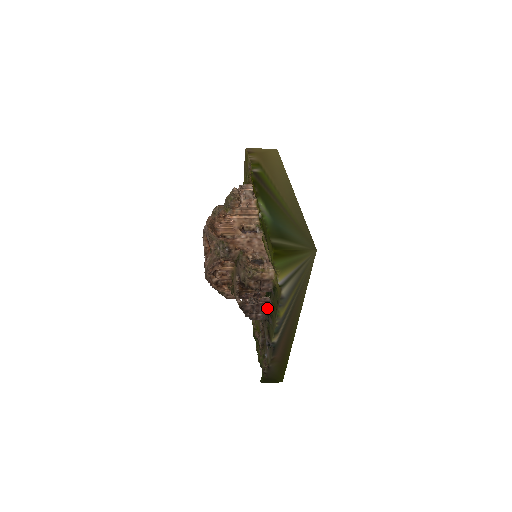
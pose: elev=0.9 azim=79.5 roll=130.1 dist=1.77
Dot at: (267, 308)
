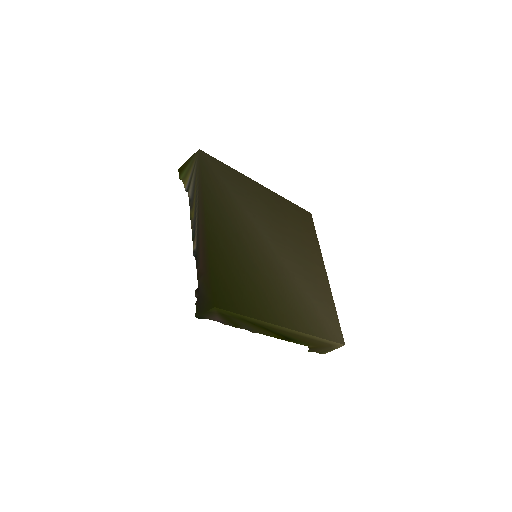
Dot at: occluded
